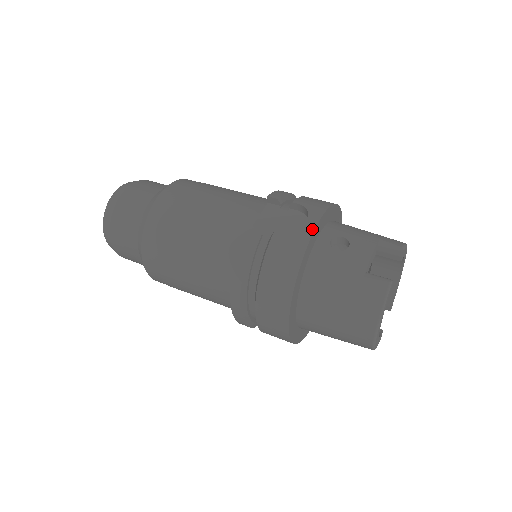
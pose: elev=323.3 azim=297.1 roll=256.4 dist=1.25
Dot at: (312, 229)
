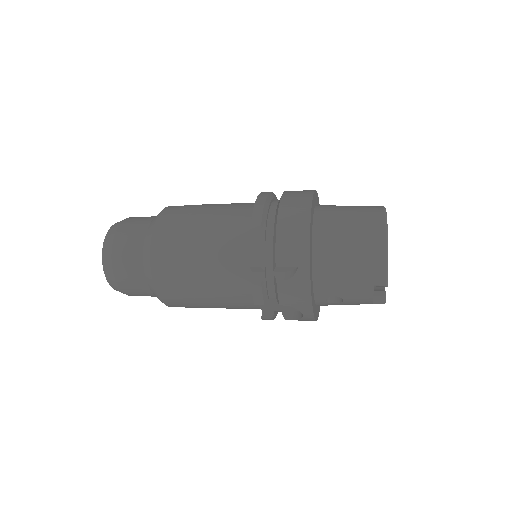
Dot at: occluded
